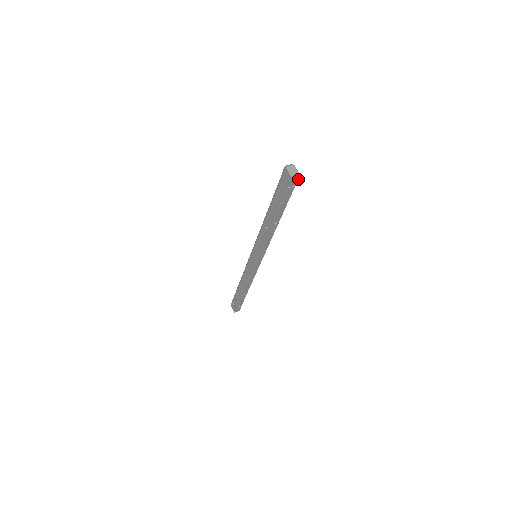
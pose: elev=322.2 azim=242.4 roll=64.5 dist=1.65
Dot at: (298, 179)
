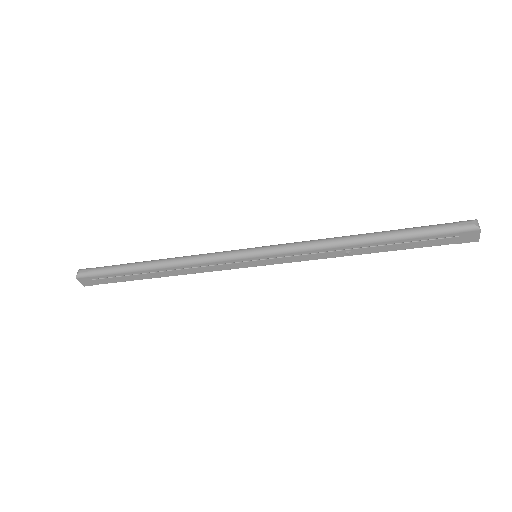
Dot at: occluded
